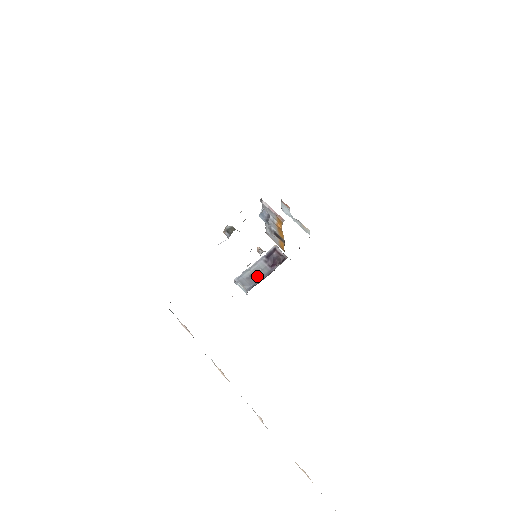
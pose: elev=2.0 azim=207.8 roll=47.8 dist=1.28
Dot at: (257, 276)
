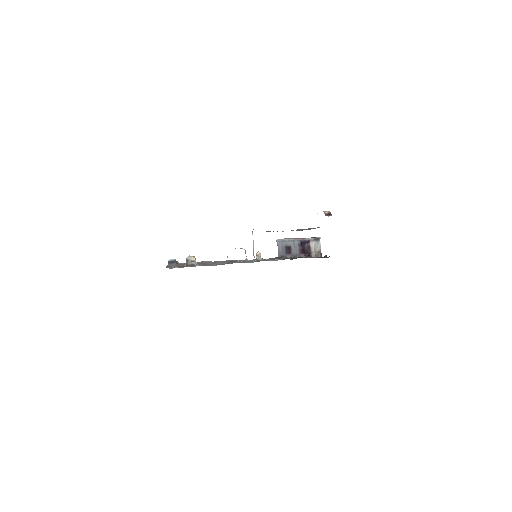
Dot at: (289, 250)
